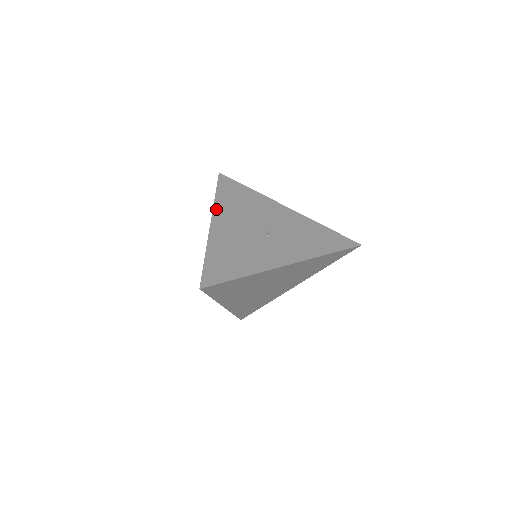
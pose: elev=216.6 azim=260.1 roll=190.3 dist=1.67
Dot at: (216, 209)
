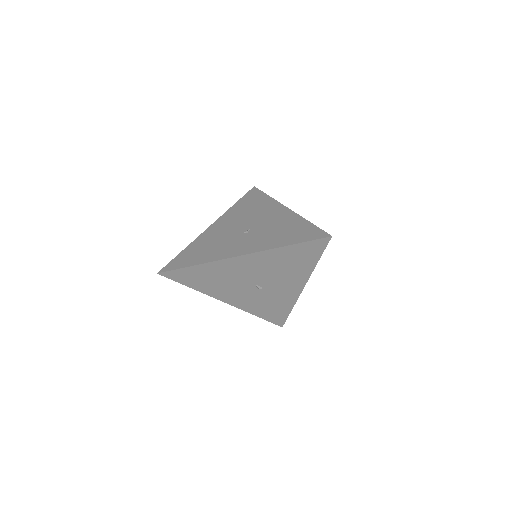
Dot at: (224, 215)
